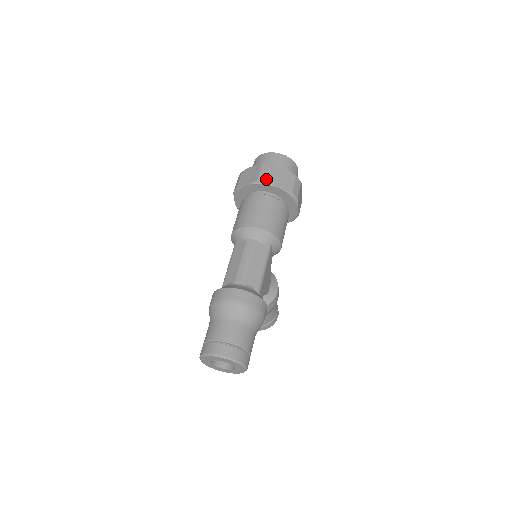
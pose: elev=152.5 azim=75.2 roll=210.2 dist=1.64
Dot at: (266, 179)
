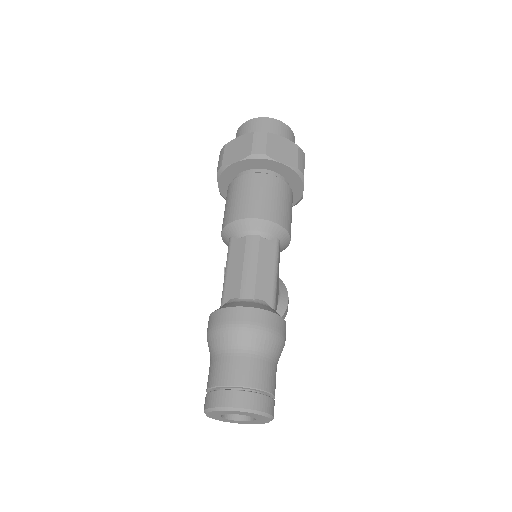
Dot at: (263, 152)
